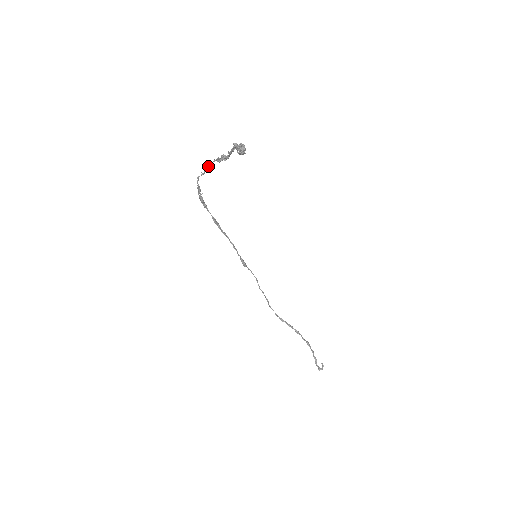
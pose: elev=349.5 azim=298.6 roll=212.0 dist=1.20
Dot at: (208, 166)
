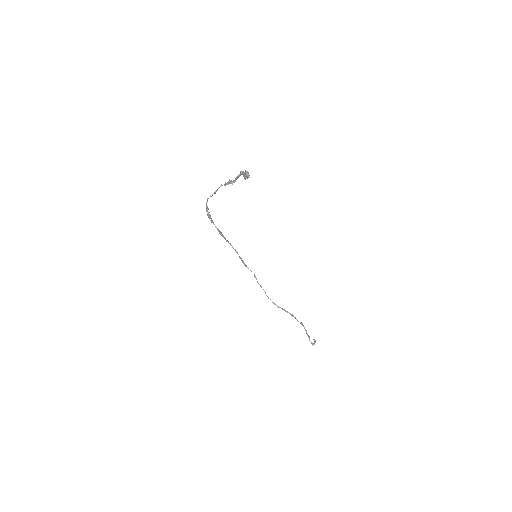
Dot at: (216, 190)
